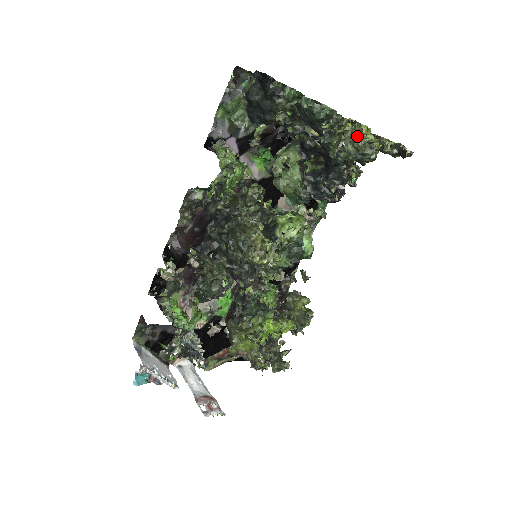
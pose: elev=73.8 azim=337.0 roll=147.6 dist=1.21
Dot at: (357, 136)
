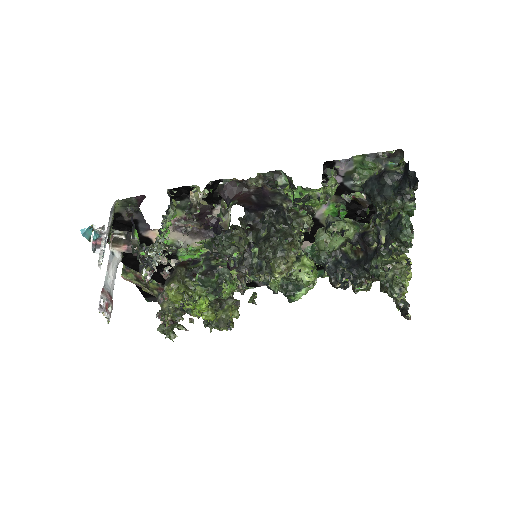
Dot at: (402, 273)
